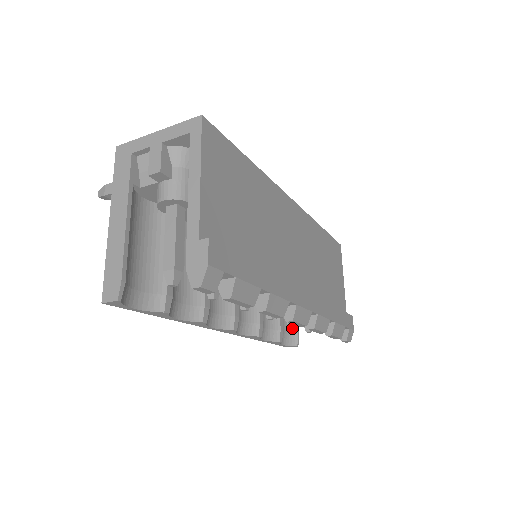
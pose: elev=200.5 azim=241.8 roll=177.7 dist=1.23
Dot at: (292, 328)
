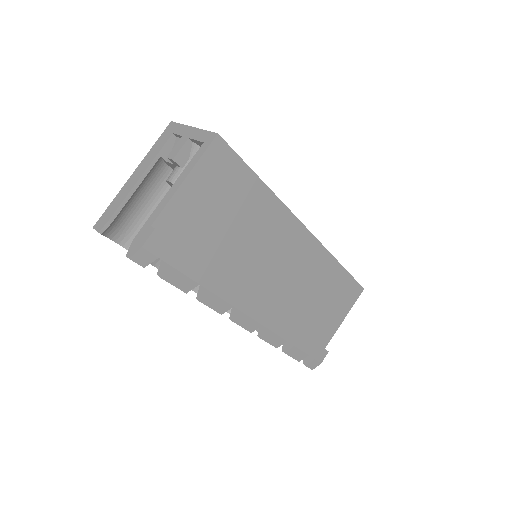
Dot at: occluded
